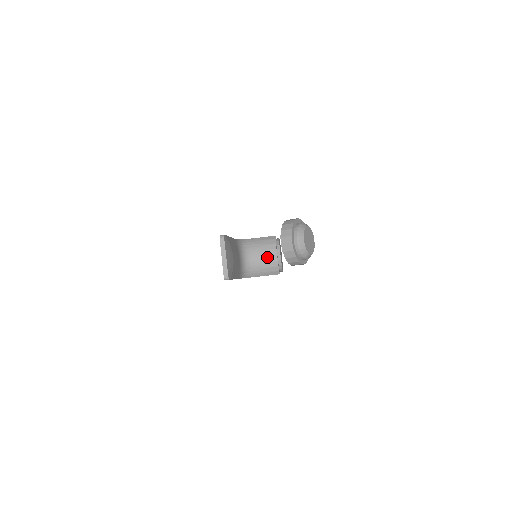
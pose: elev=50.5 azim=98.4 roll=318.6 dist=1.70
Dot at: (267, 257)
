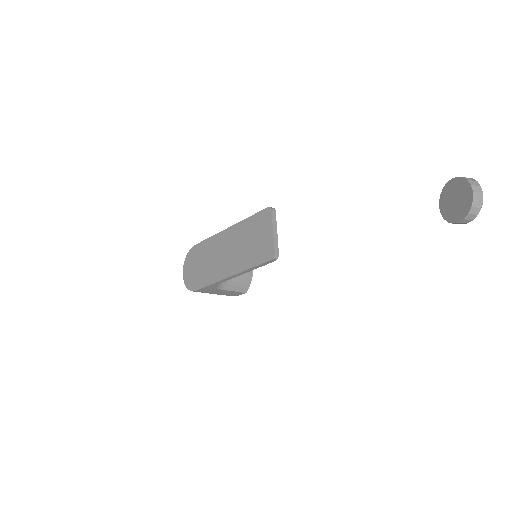
Dot at: occluded
